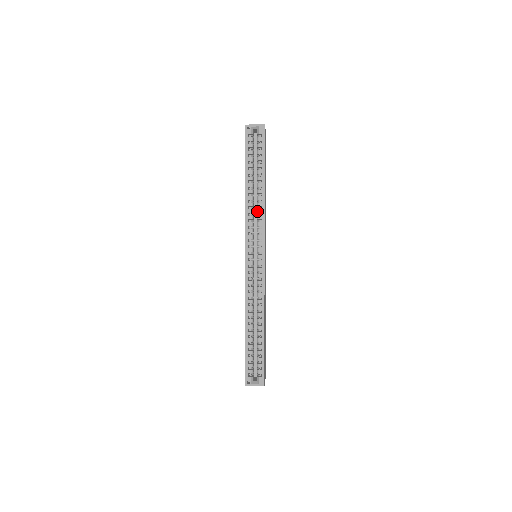
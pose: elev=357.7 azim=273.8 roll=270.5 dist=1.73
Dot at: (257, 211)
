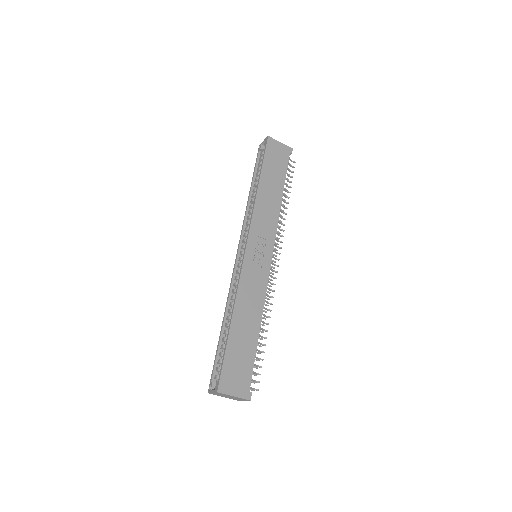
Dot at: occluded
